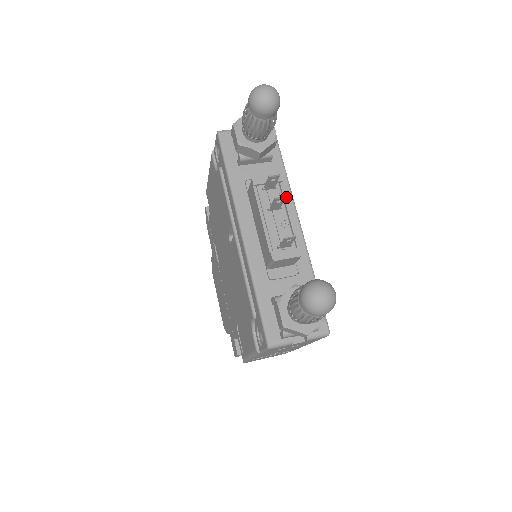
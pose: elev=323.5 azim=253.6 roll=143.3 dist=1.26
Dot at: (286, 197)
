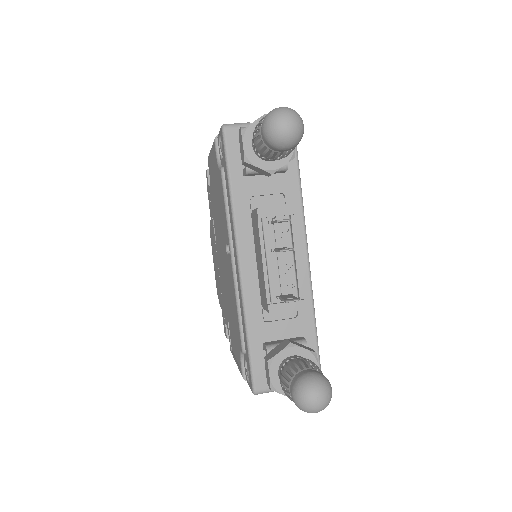
Dot at: (295, 234)
